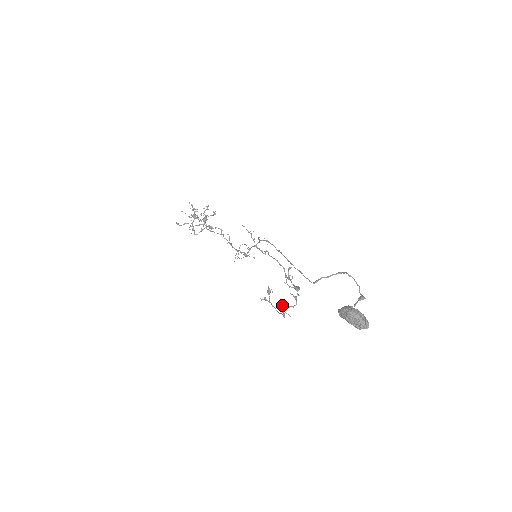
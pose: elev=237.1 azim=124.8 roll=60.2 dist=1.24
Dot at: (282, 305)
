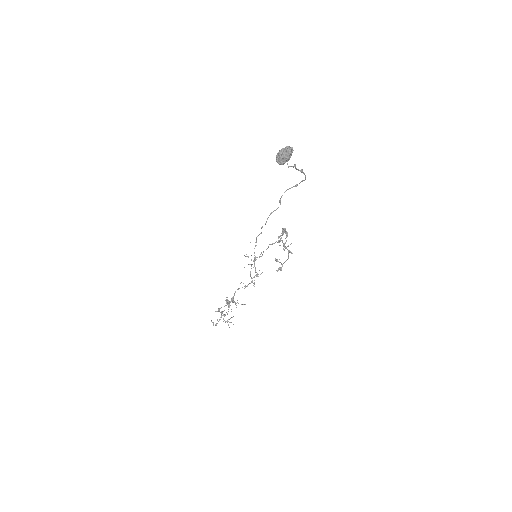
Dot at: (283, 246)
